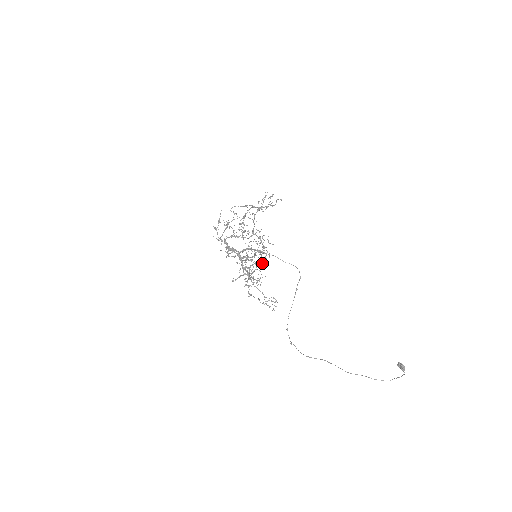
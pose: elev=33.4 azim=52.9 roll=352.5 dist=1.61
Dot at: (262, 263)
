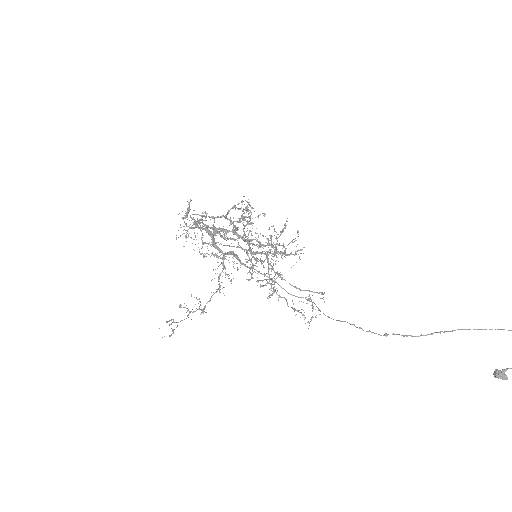
Dot at: occluded
